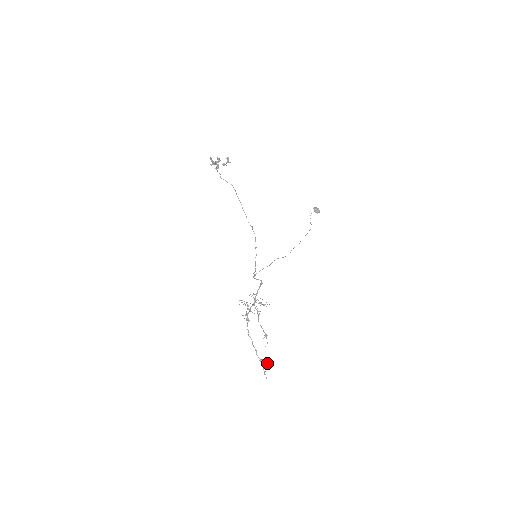
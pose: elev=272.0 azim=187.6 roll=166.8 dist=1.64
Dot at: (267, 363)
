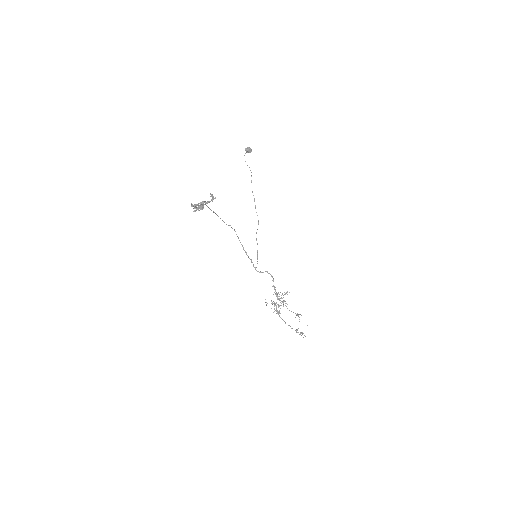
Dot at: occluded
